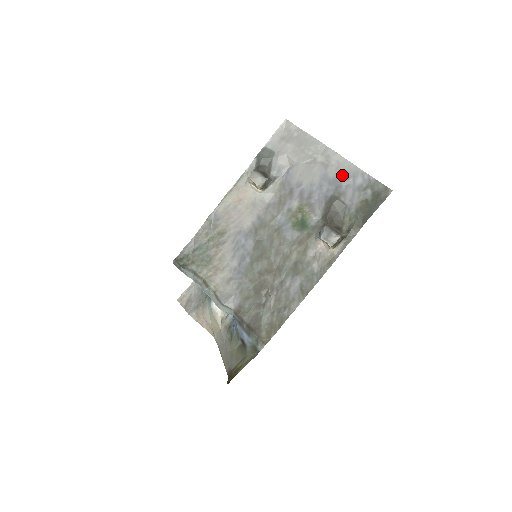
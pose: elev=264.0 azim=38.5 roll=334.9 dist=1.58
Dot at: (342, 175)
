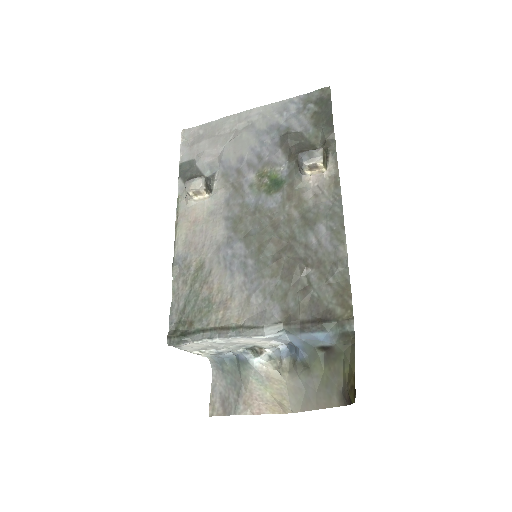
Dot at: (273, 118)
